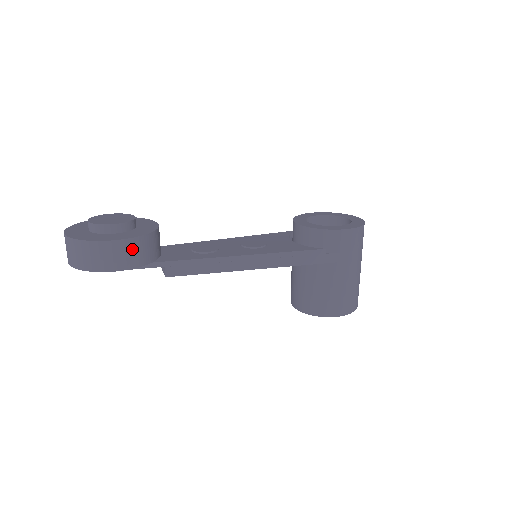
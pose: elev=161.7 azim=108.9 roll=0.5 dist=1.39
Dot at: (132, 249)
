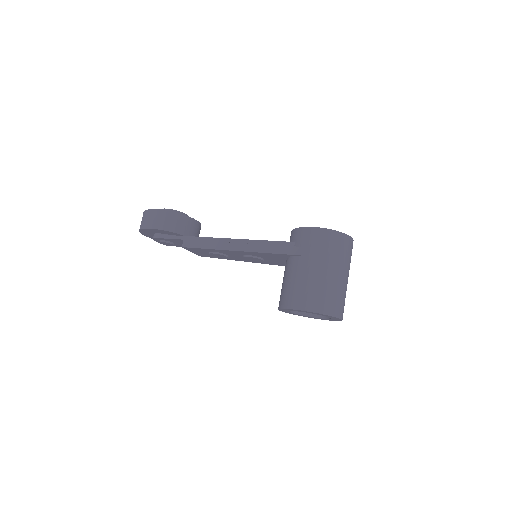
Dot at: (164, 217)
